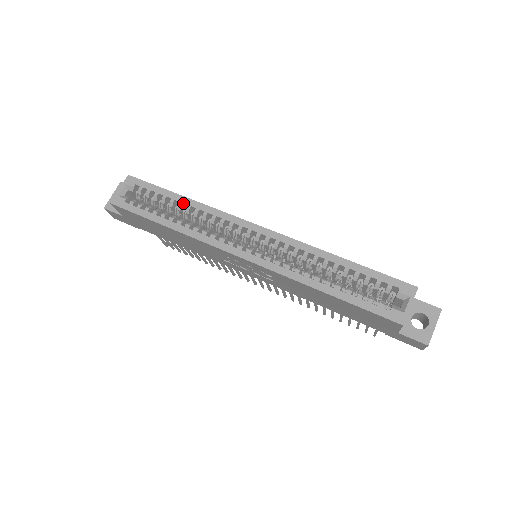
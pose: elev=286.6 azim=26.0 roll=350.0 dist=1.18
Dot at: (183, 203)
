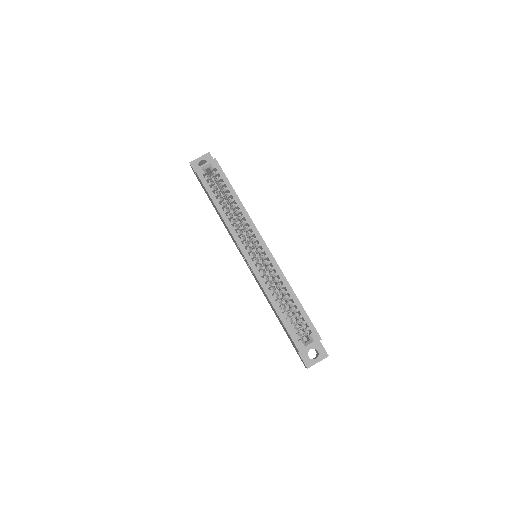
Dot at: (235, 200)
